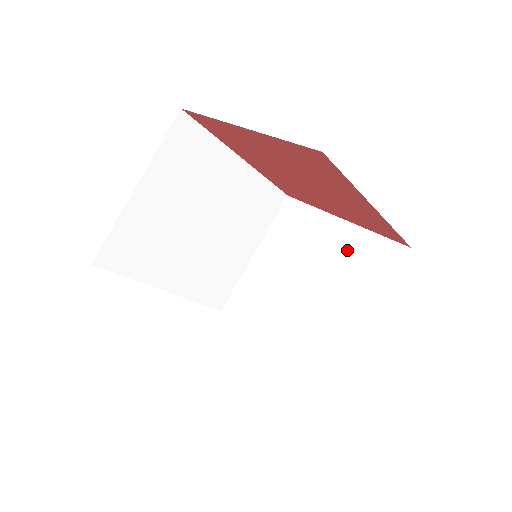
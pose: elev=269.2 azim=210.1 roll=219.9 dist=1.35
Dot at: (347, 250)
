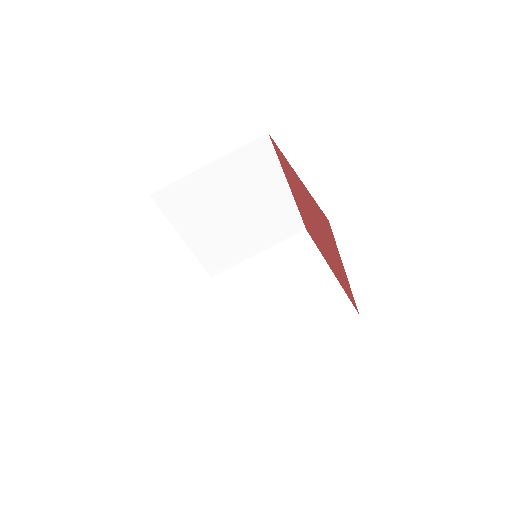
Dot at: (319, 291)
